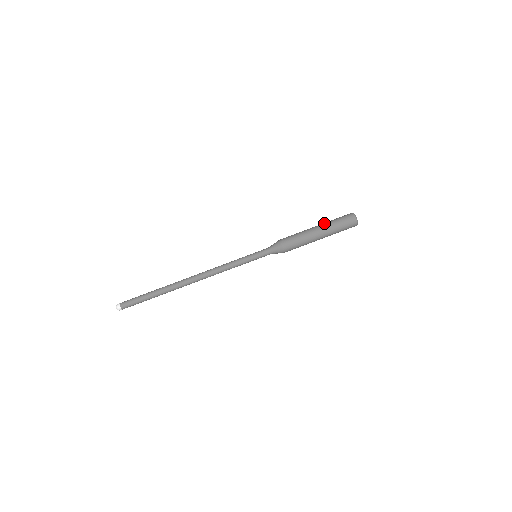
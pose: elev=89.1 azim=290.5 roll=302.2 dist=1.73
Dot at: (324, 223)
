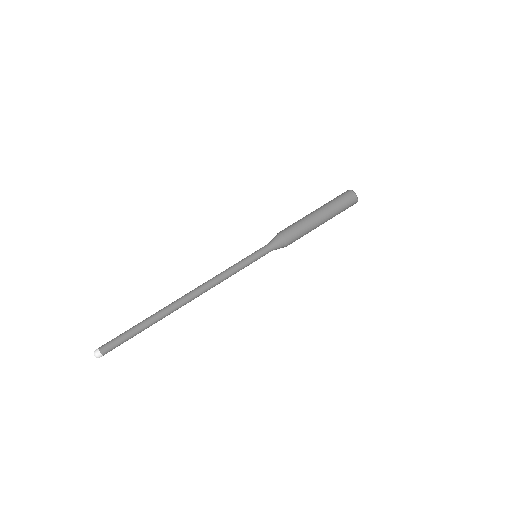
Dot at: (321, 206)
